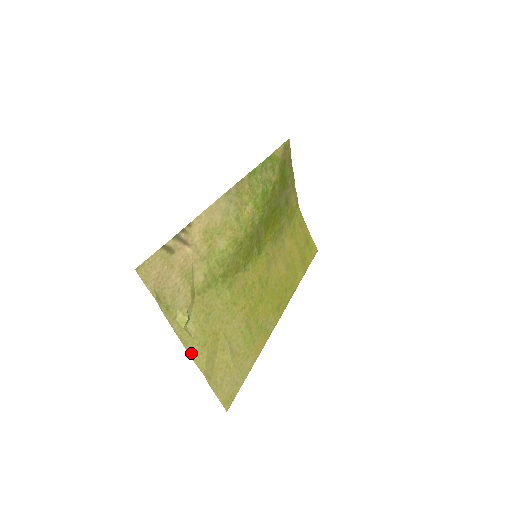
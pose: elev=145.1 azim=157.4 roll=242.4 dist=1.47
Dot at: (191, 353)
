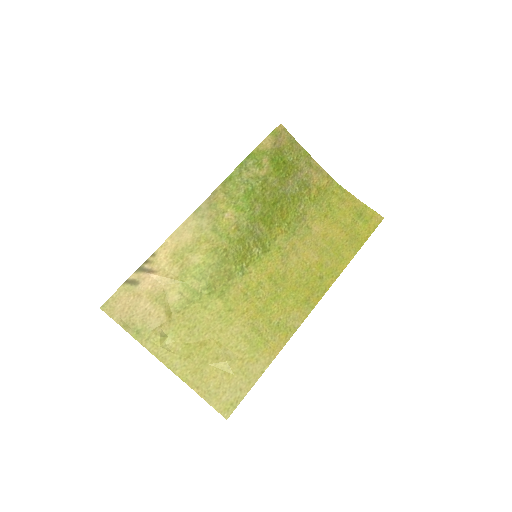
Dot at: (171, 367)
